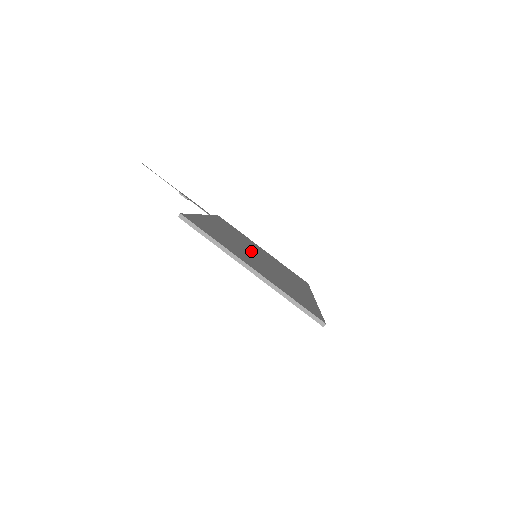
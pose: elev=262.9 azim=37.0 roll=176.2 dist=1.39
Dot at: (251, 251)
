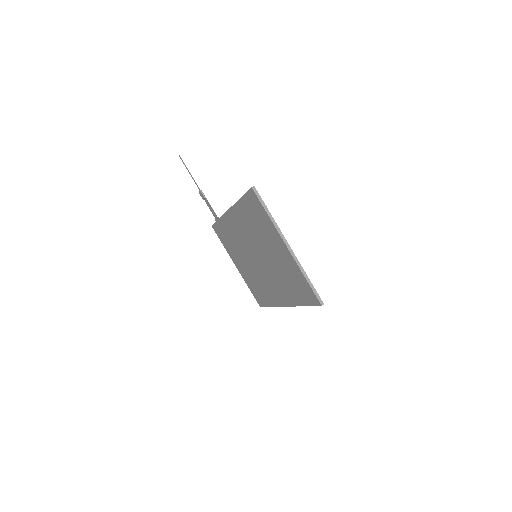
Dot at: occluded
